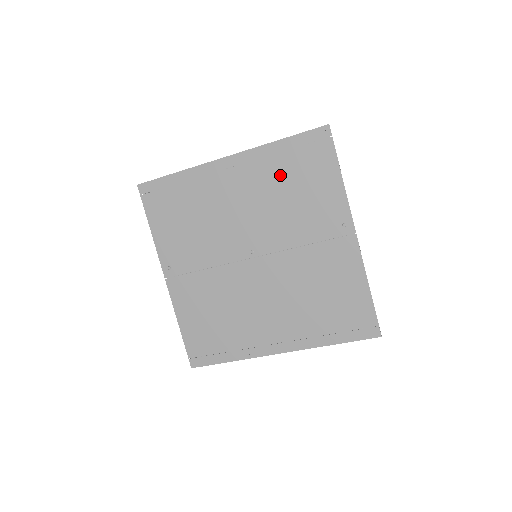
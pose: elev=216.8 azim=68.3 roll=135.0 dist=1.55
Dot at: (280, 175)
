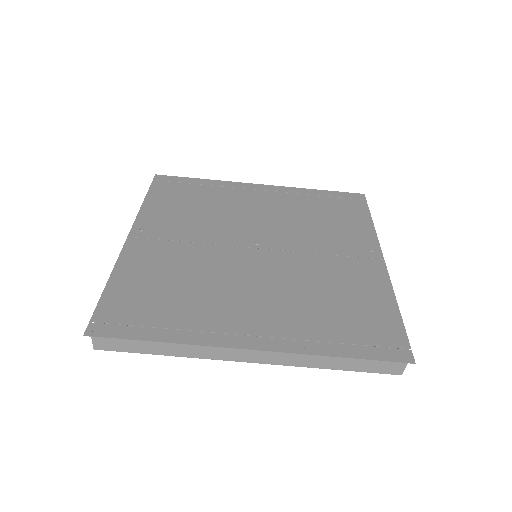
Dot at: (310, 206)
